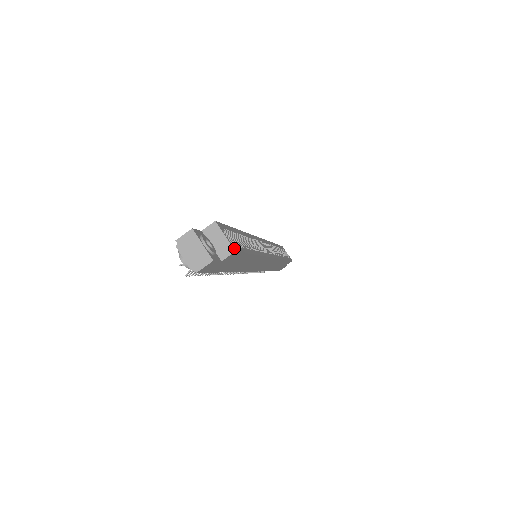
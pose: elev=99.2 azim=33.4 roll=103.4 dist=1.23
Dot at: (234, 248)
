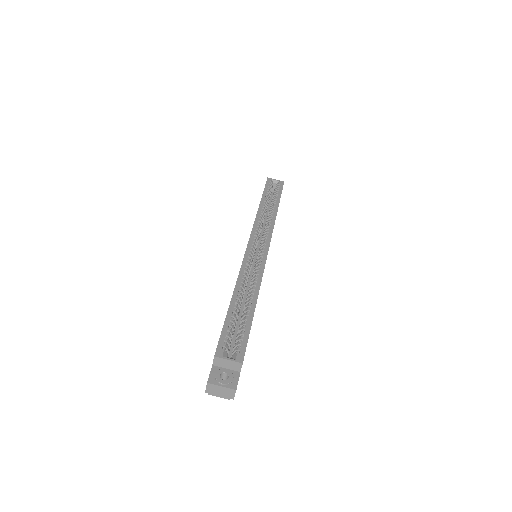
Dot at: (240, 360)
